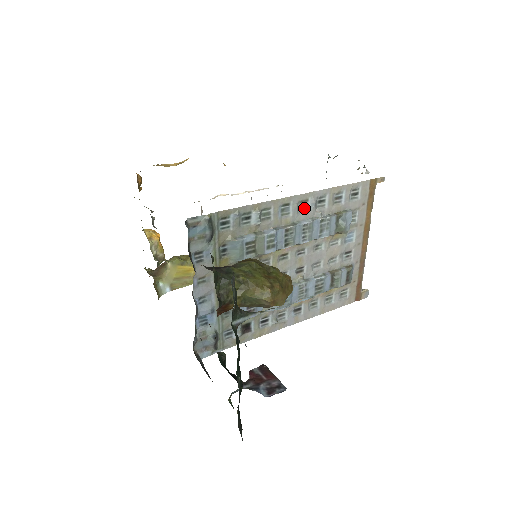
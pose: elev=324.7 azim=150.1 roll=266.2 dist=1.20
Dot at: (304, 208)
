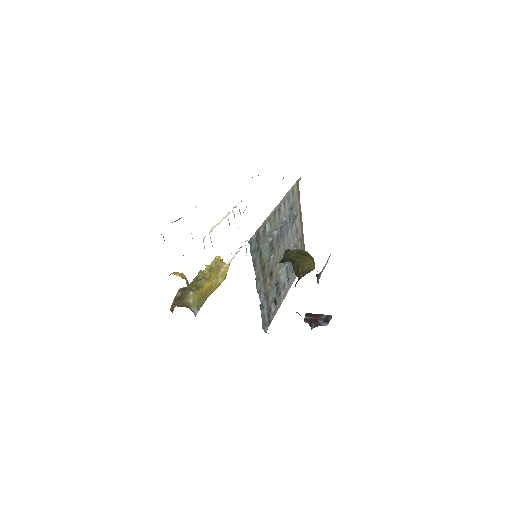
Dot at: (280, 212)
